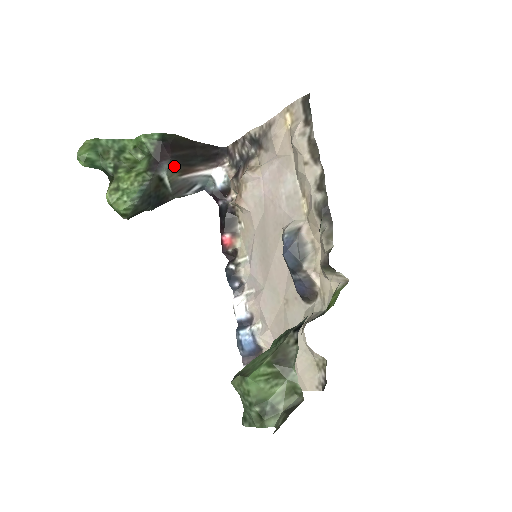
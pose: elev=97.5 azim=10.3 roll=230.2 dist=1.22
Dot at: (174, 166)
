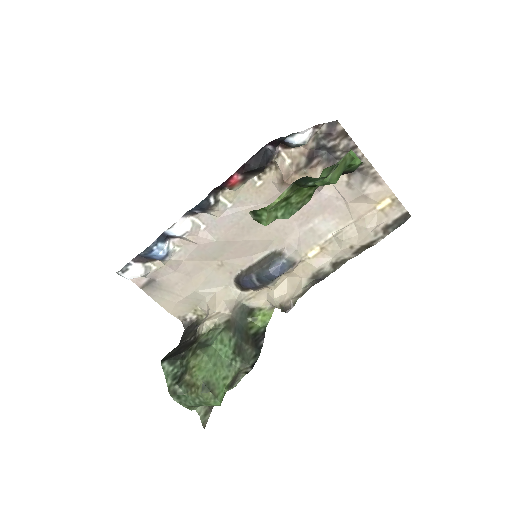
Dot at: occluded
